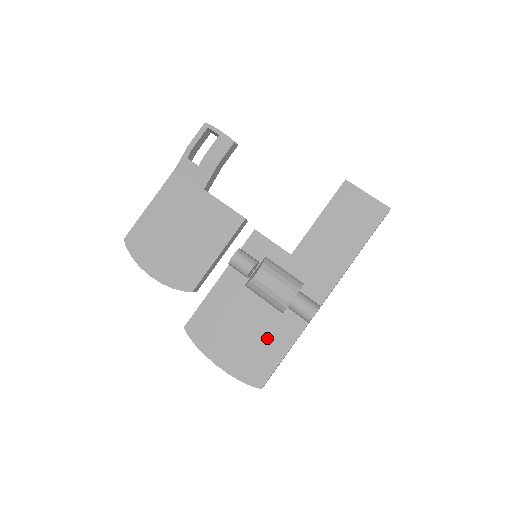
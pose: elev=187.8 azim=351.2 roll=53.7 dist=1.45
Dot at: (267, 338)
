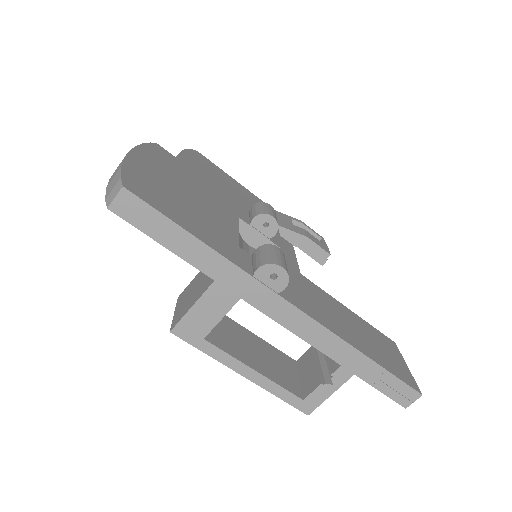
Dot at: (200, 219)
